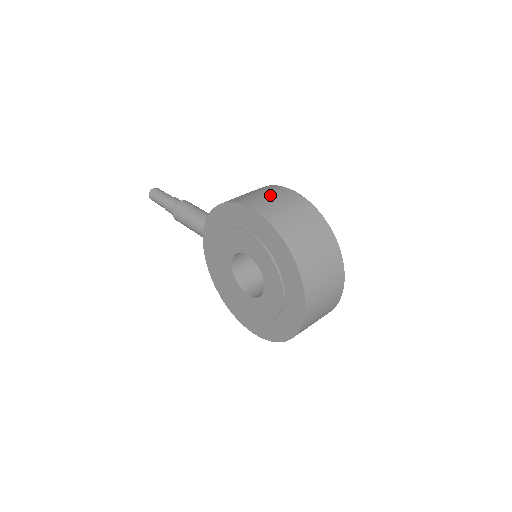
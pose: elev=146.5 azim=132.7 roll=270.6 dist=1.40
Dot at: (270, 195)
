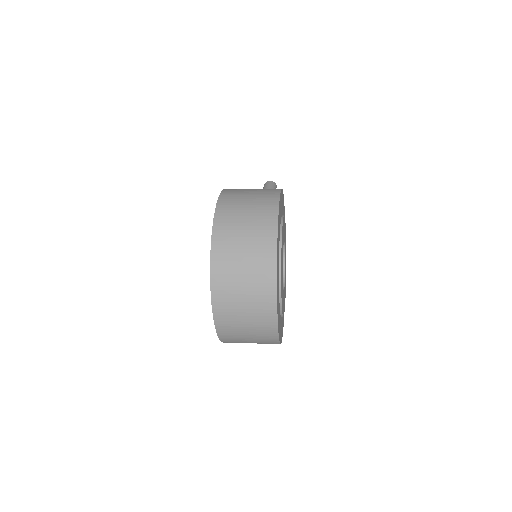
Dot at: (254, 192)
